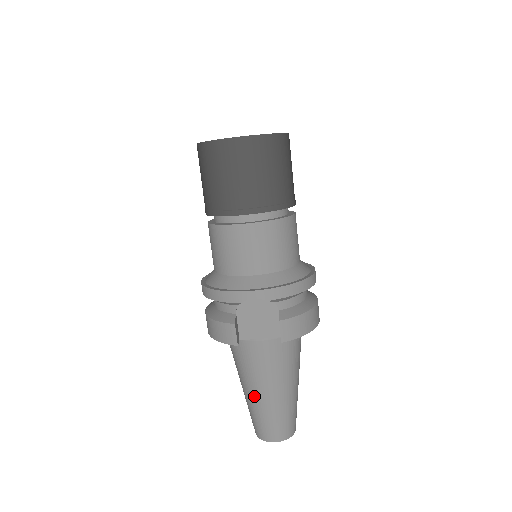
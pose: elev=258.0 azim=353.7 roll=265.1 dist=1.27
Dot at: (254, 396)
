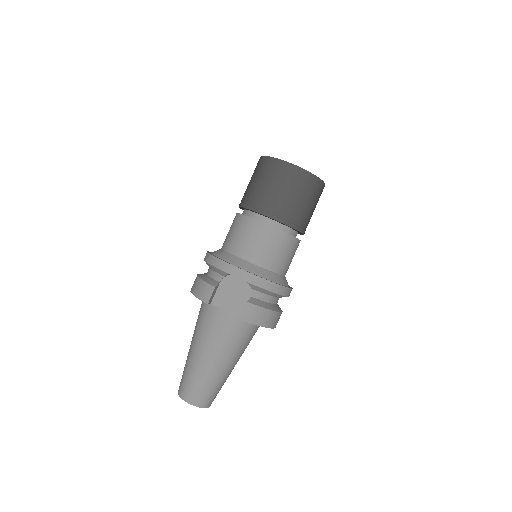
Dot at: (195, 356)
